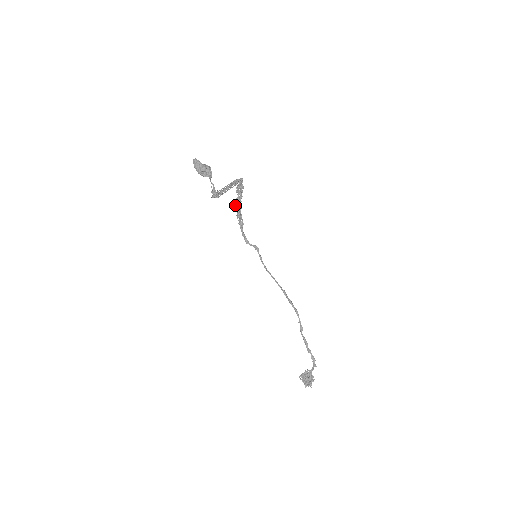
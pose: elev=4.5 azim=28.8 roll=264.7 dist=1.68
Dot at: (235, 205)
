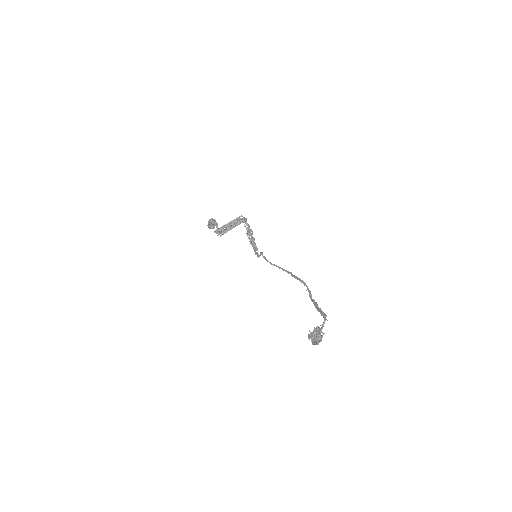
Dot at: (248, 238)
